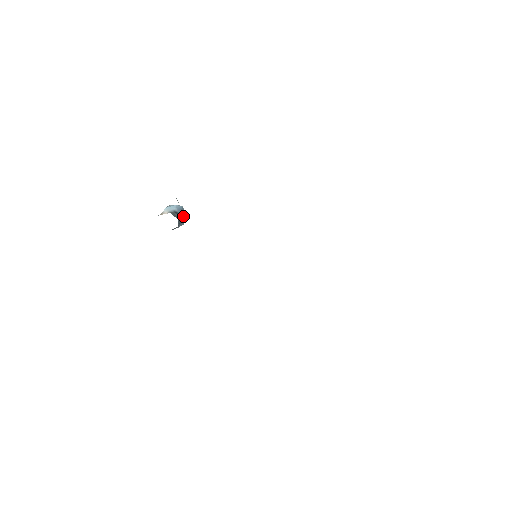
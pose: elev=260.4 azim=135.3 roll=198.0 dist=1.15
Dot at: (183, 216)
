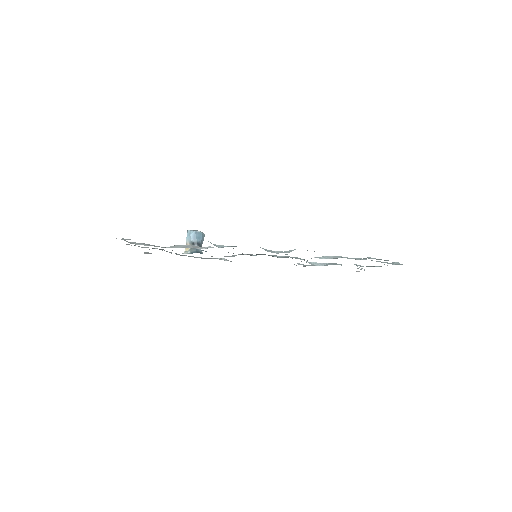
Dot at: (199, 239)
